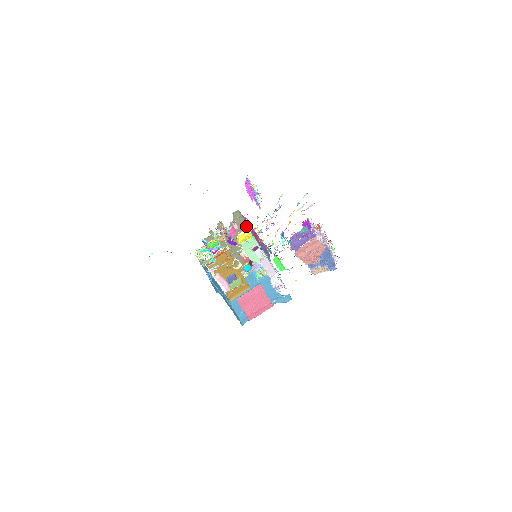
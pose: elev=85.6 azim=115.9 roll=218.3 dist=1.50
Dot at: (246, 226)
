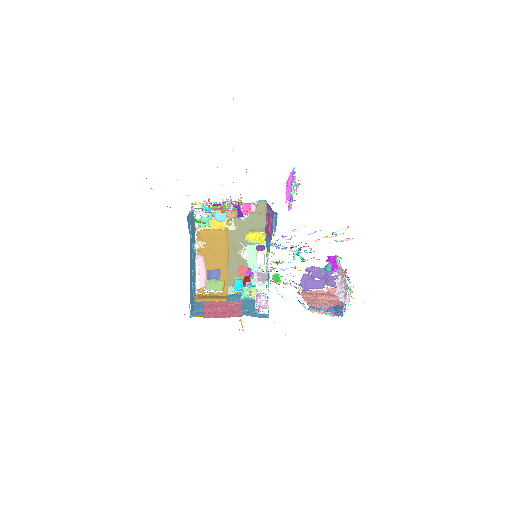
Dot at: (264, 228)
